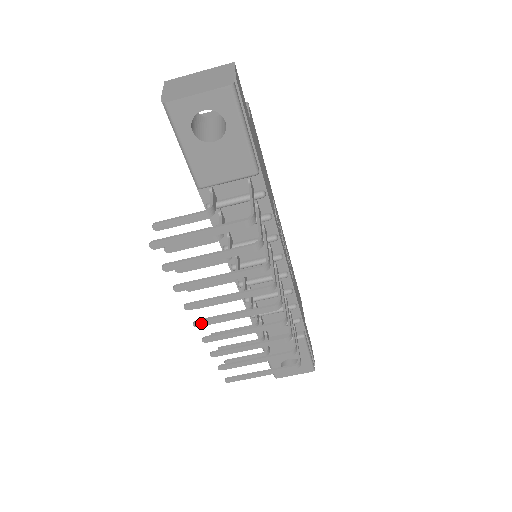
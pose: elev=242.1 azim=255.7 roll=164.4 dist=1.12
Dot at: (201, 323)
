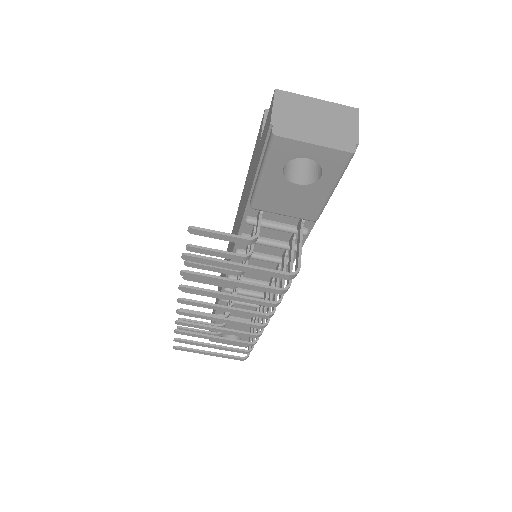
Dot at: (185, 313)
